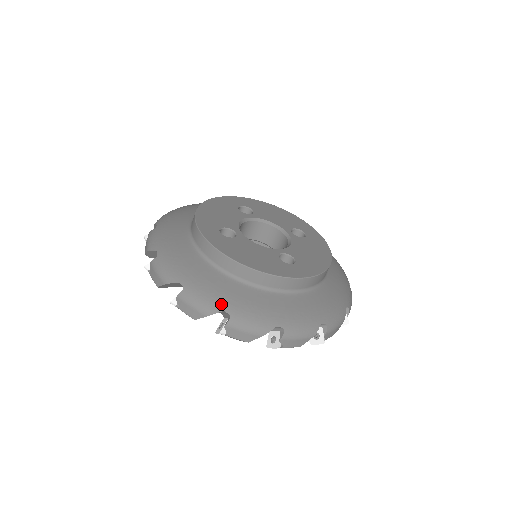
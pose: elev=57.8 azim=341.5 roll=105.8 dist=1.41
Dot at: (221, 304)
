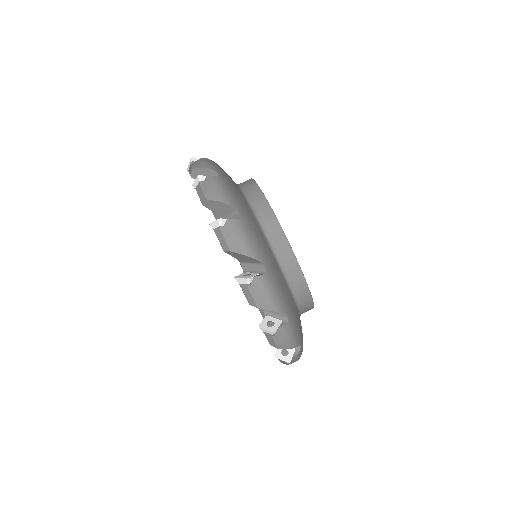
Dot at: (286, 305)
